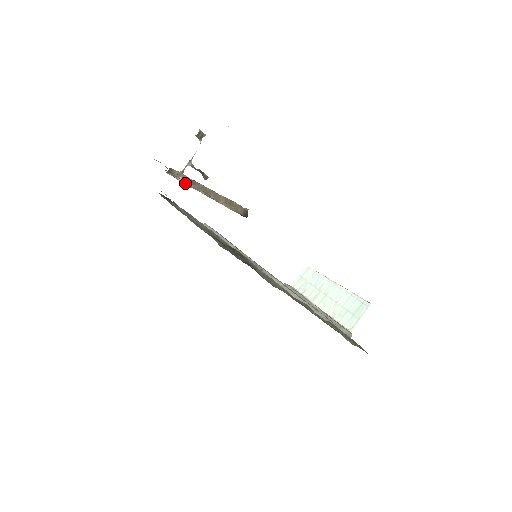
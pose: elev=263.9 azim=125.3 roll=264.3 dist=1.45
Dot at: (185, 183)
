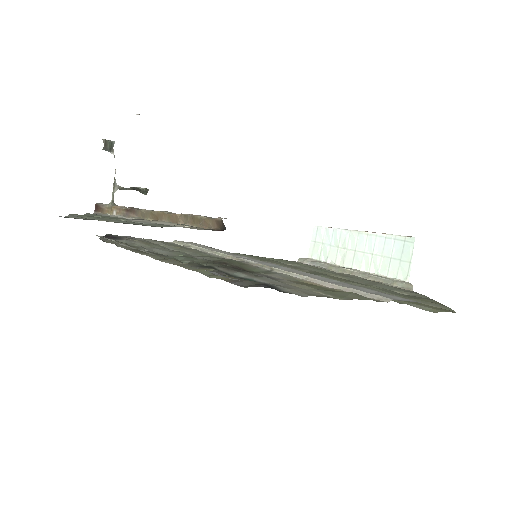
Dot at: (123, 216)
